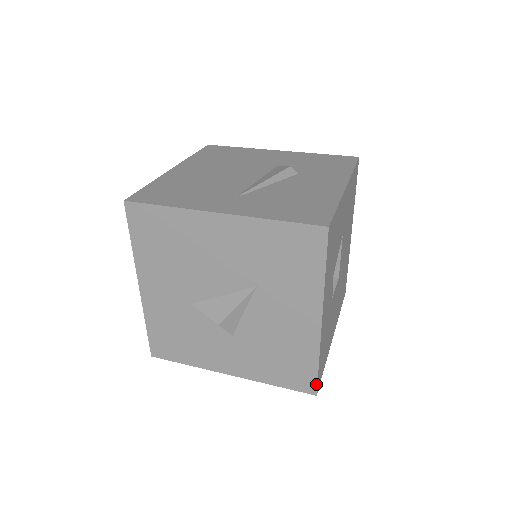
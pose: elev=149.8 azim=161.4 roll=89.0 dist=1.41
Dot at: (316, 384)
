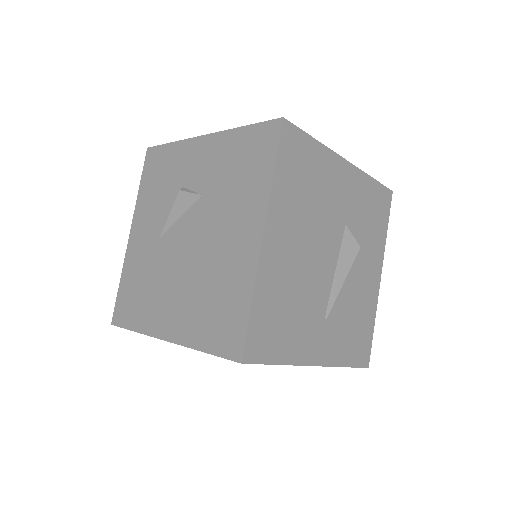
Dot at: occluded
